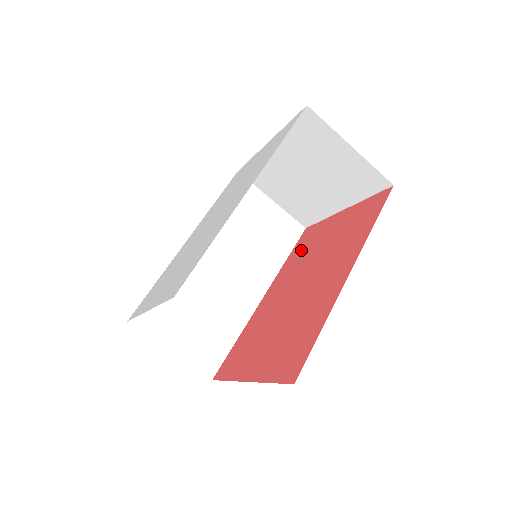
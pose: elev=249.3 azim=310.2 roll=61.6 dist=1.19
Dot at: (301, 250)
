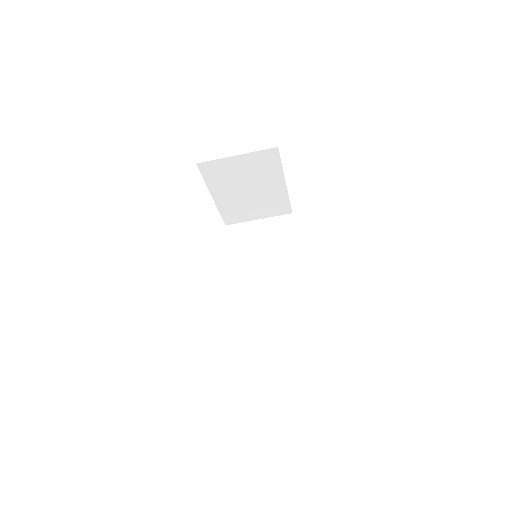
Dot at: occluded
